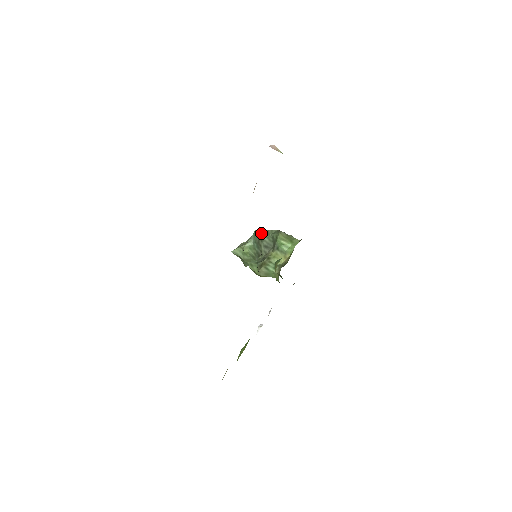
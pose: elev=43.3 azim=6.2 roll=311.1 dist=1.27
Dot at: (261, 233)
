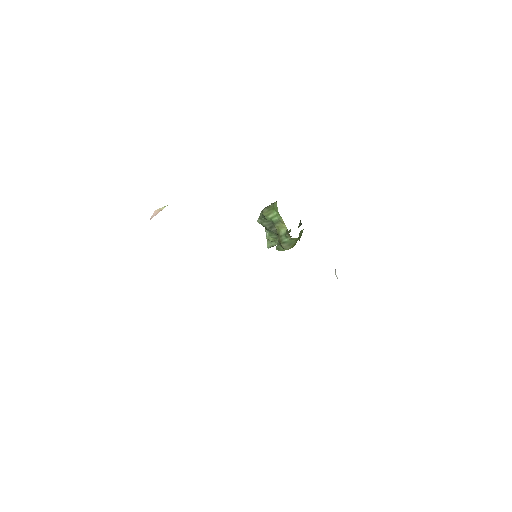
Dot at: (259, 223)
